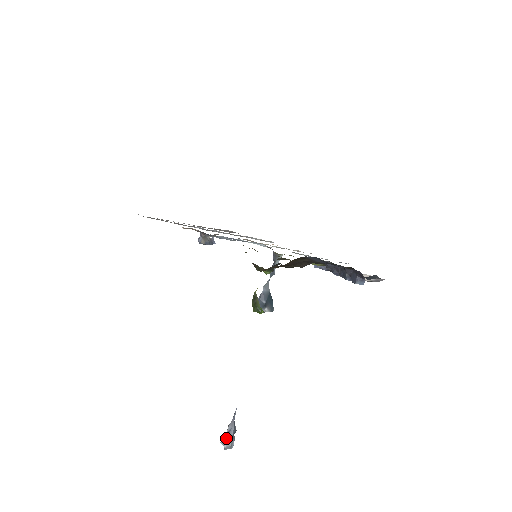
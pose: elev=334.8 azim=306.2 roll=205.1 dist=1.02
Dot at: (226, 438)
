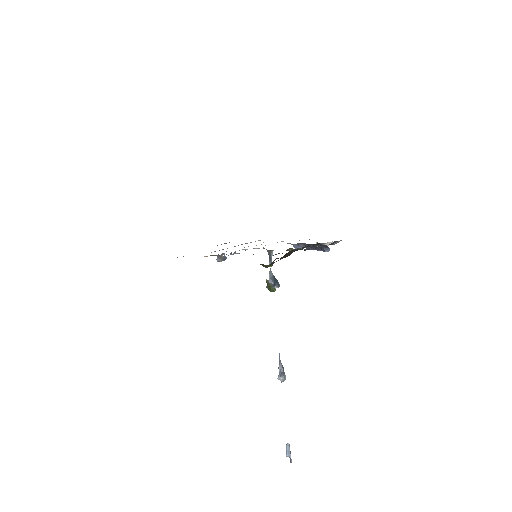
Dot at: (280, 375)
